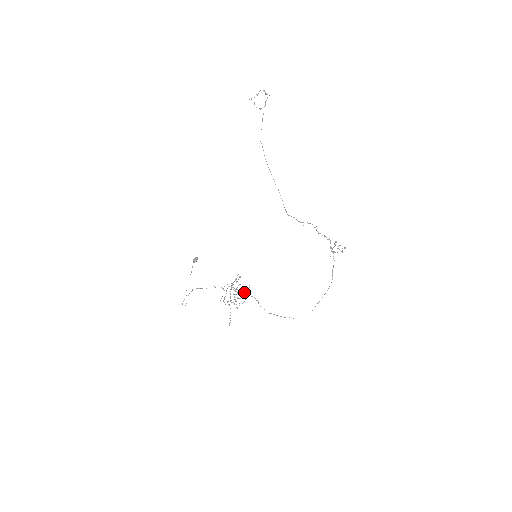
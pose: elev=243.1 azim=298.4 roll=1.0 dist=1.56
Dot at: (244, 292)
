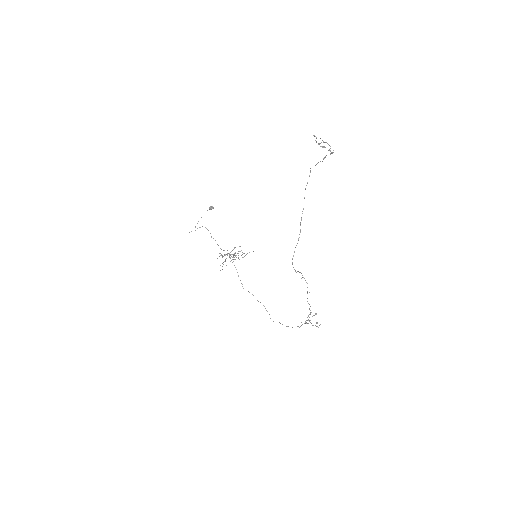
Dot at: (236, 269)
